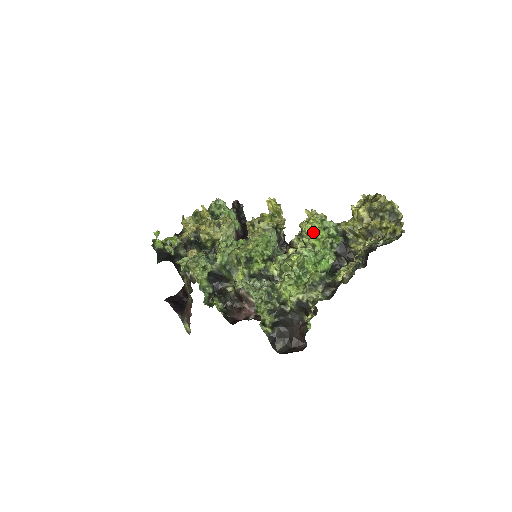
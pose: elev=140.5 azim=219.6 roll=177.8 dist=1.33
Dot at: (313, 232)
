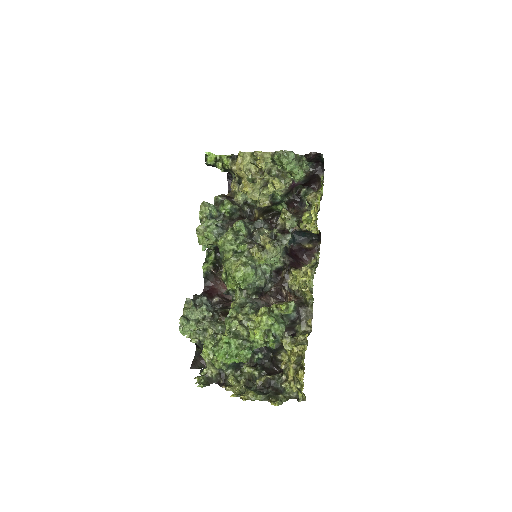
Dot at: (254, 329)
